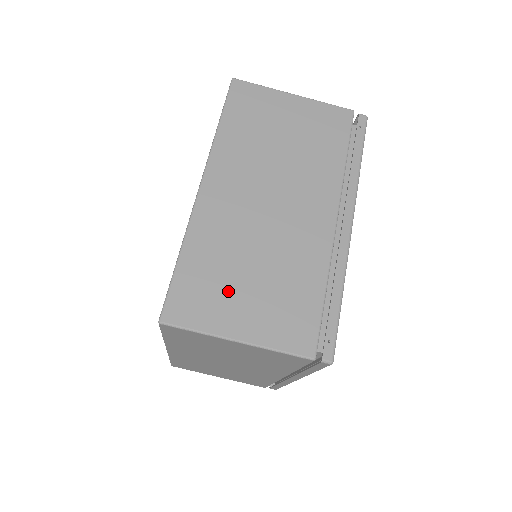
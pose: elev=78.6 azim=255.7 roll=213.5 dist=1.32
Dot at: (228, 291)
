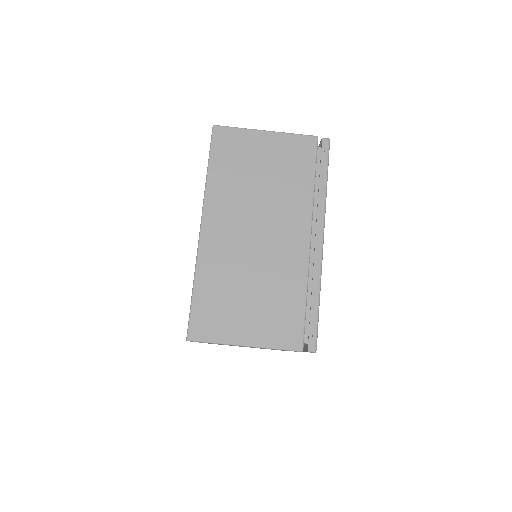
Dot at: (233, 309)
